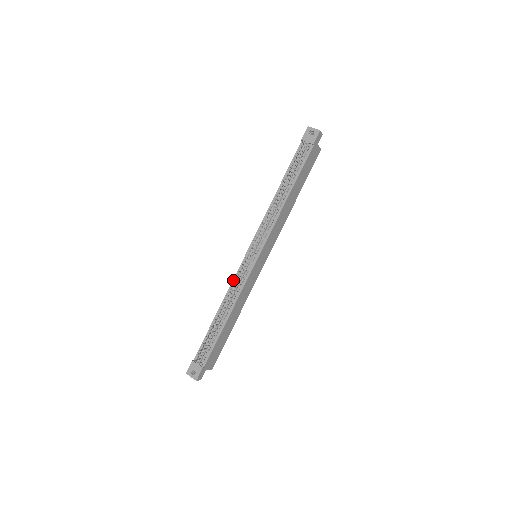
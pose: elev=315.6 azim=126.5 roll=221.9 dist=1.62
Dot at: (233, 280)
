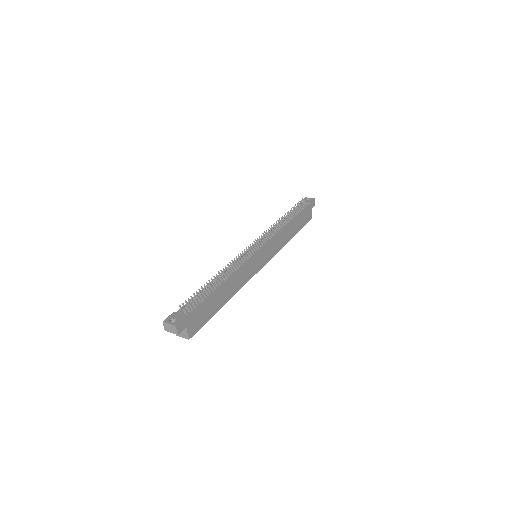
Dot at: (233, 262)
